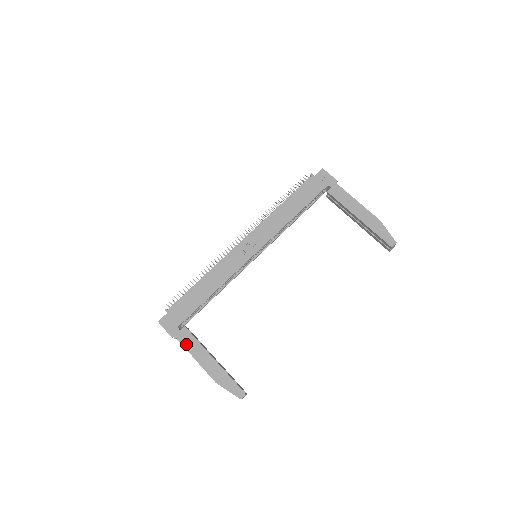
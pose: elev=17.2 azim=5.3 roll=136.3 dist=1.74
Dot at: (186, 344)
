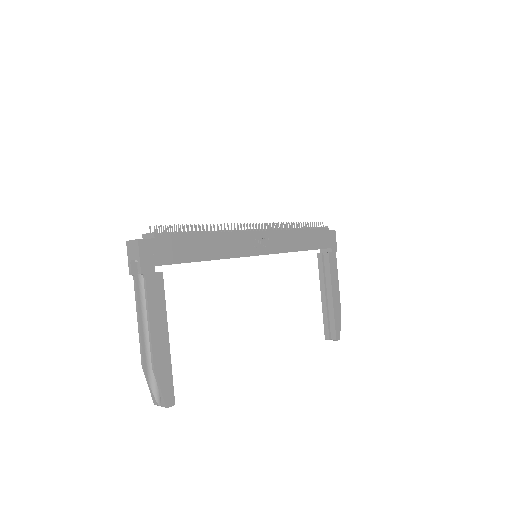
Dot at: (152, 295)
